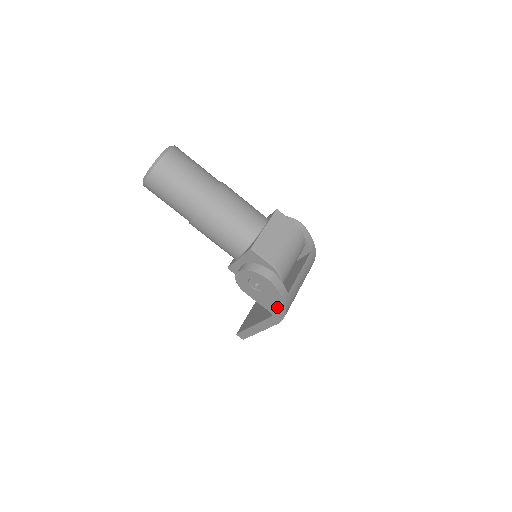
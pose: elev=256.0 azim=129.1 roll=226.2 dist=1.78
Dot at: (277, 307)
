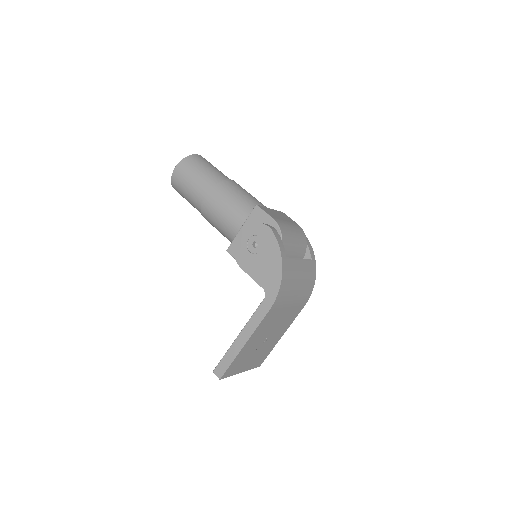
Dot at: (273, 273)
